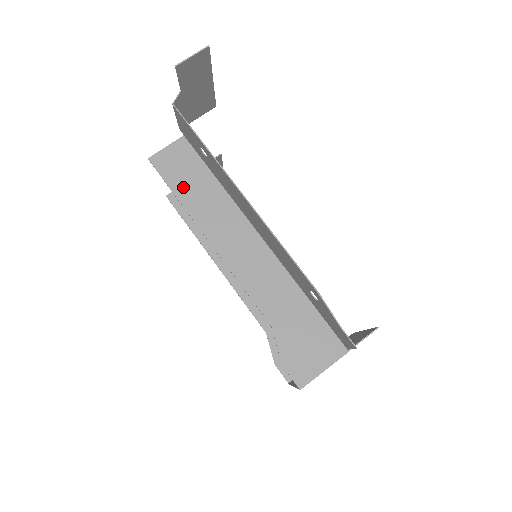
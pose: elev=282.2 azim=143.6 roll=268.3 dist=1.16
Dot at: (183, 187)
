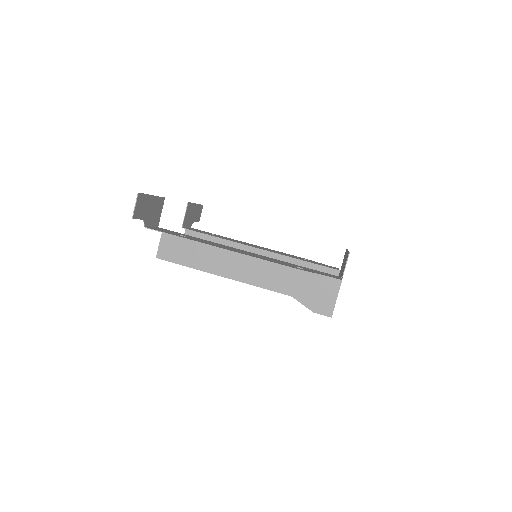
Dot at: (187, 259)
